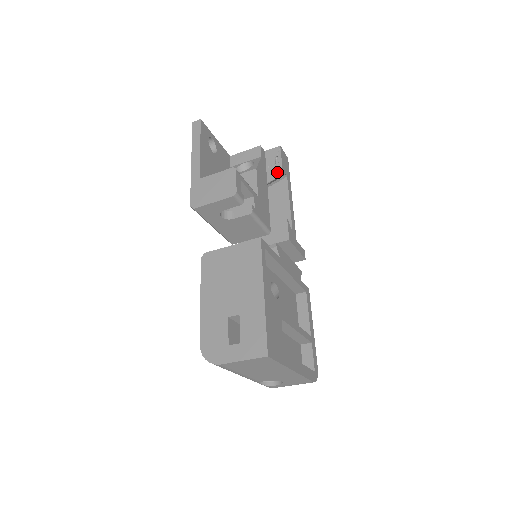
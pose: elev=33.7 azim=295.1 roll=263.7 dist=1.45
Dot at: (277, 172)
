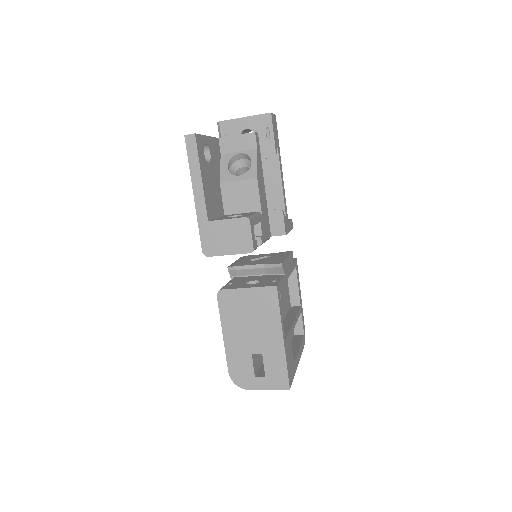
Dot at: (269, 150)
